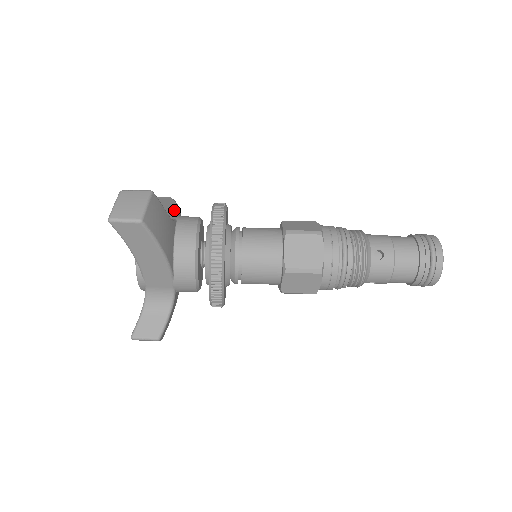
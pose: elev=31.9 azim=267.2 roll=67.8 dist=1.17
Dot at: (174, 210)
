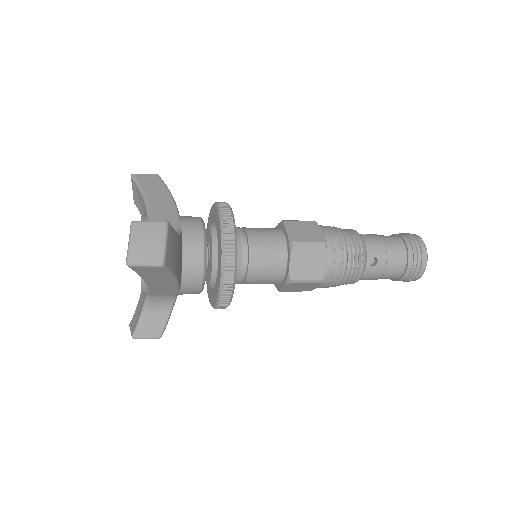
Dot at: (172, 207)
